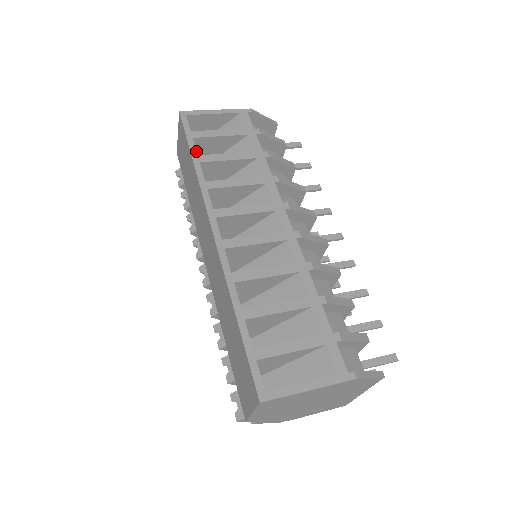
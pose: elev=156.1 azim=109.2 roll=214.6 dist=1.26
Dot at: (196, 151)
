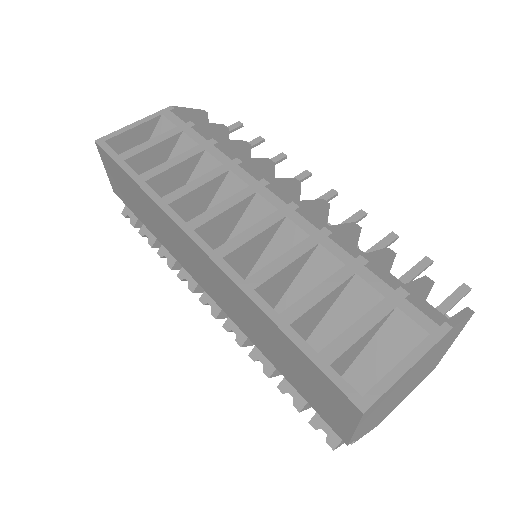
Dot at: (134, 172)
